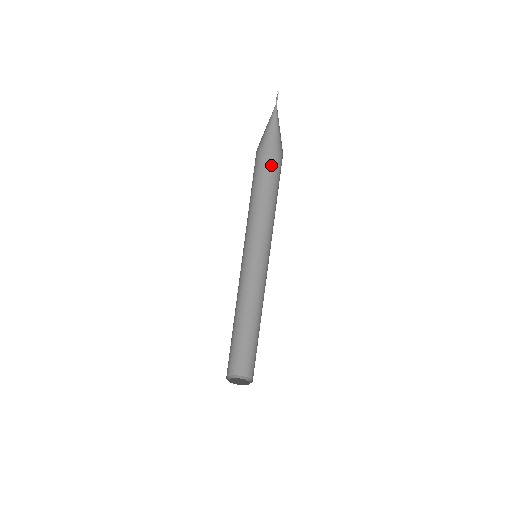
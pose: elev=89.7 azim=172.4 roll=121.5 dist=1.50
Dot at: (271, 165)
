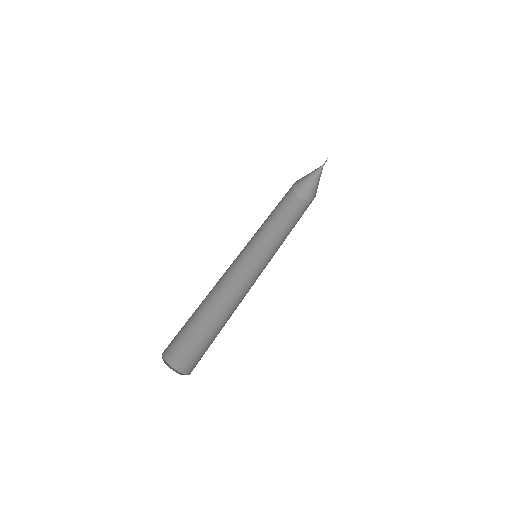
Dot at: (297, 204)
